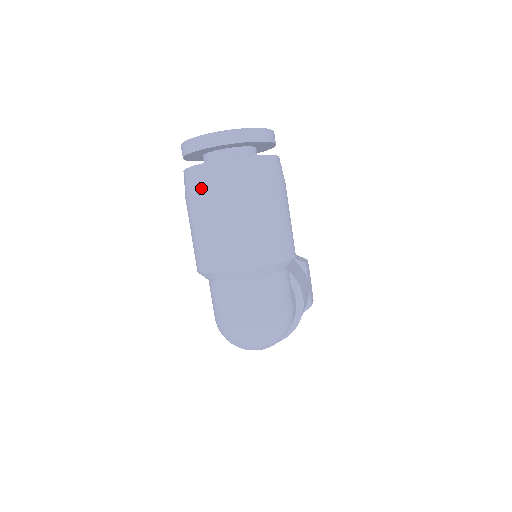
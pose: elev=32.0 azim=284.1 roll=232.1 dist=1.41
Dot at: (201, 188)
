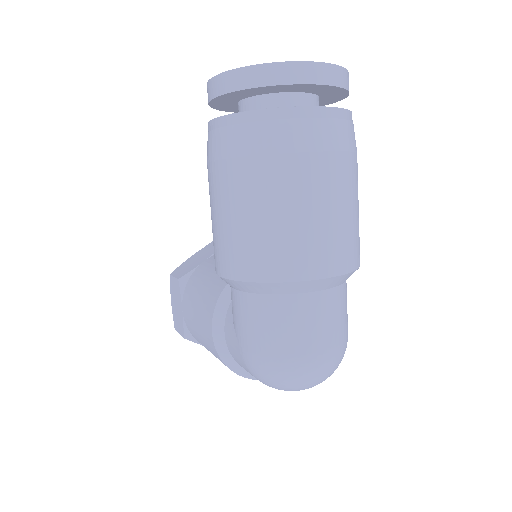
Dot at: (288, 146)
